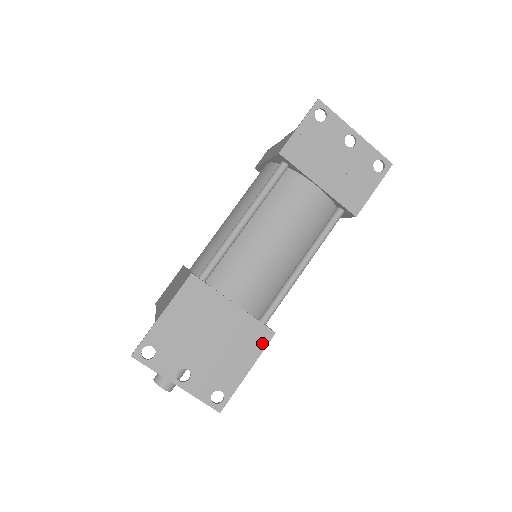
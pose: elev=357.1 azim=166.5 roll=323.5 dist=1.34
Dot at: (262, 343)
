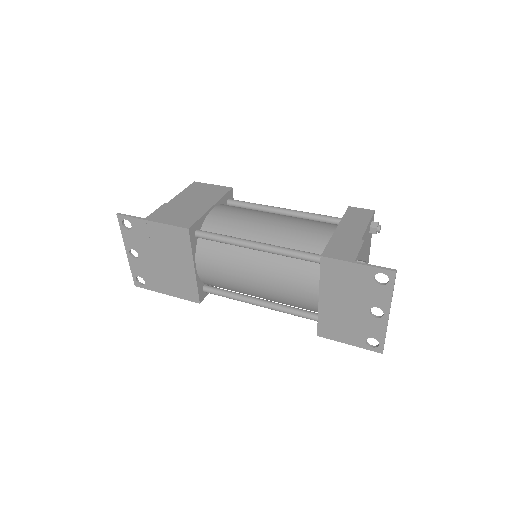
Dot at: (188, 297)
